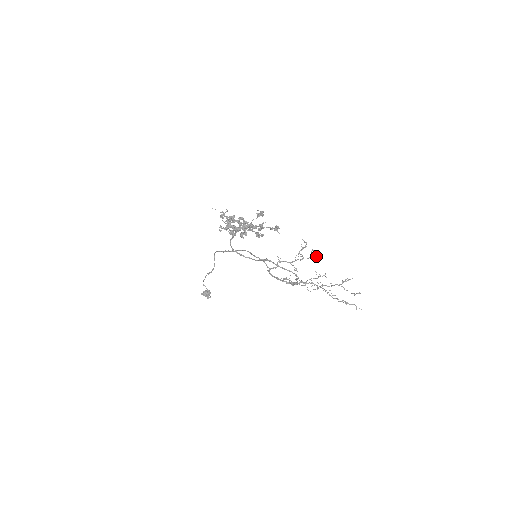
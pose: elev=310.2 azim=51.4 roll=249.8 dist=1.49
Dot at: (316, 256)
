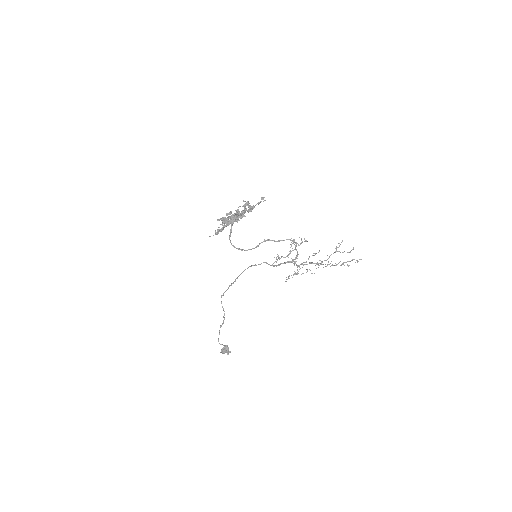
Dot at: occluded
